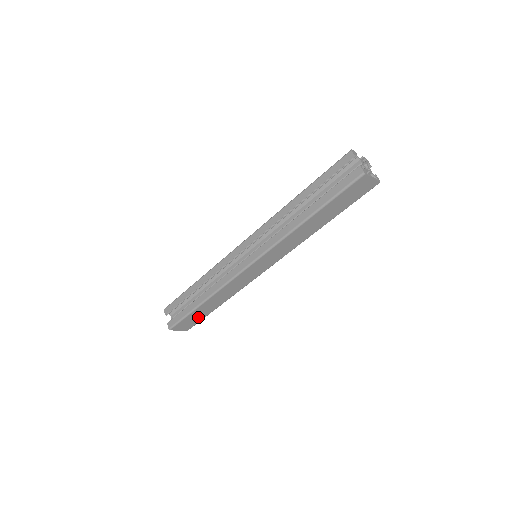
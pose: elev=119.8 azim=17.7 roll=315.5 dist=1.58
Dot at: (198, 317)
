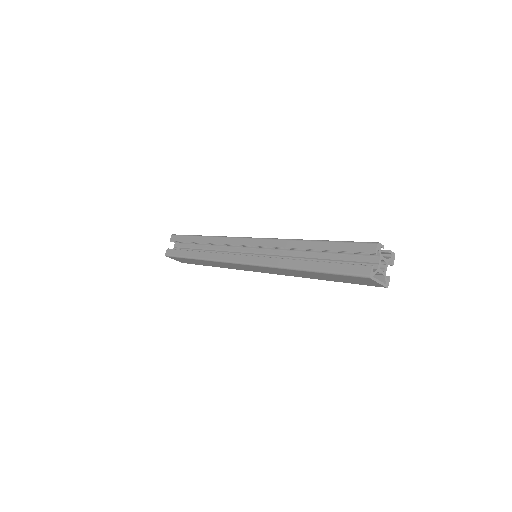
Dot at: (192, 262)
